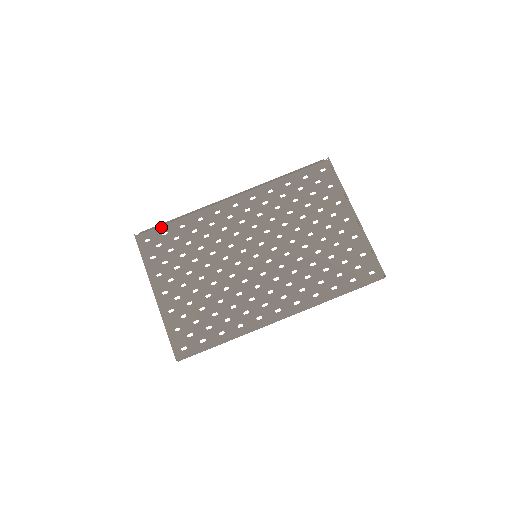
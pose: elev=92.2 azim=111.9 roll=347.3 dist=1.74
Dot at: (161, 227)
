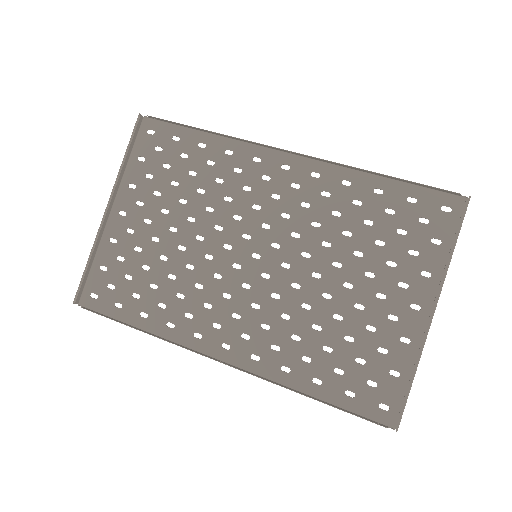
Dot at: (178, 127)
